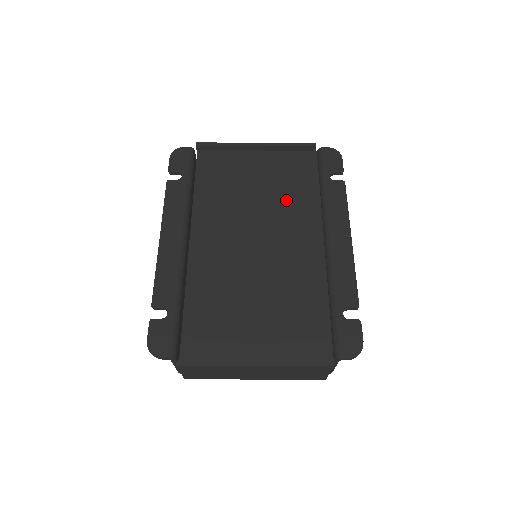
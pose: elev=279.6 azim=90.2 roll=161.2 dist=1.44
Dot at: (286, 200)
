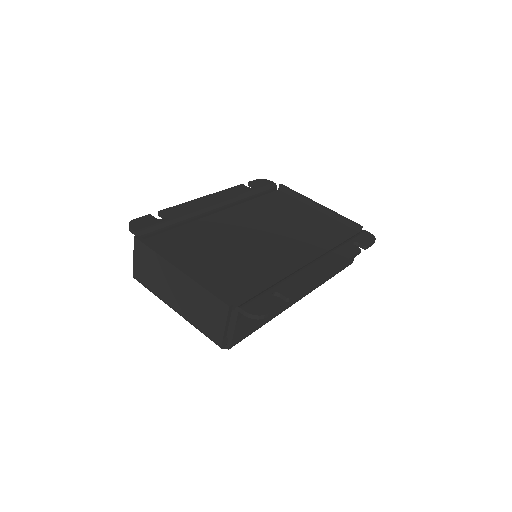
Dot at: (308, 235)
